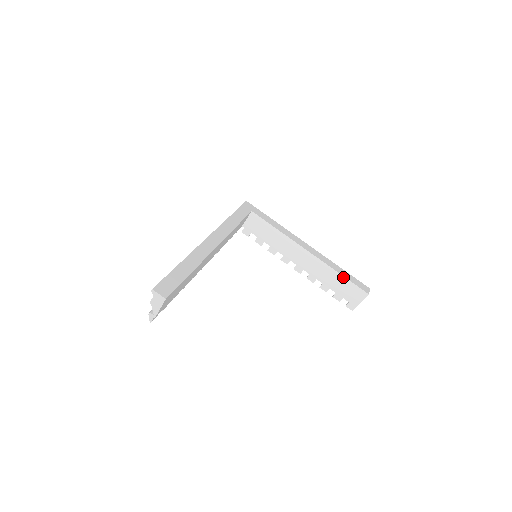
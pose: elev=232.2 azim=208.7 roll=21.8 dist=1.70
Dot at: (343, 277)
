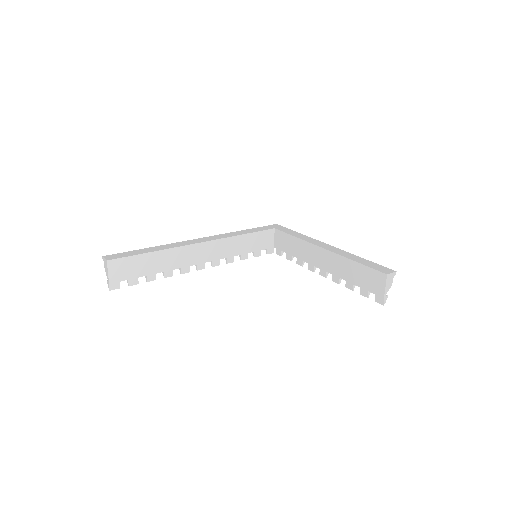
Dot at: (357, 263)
